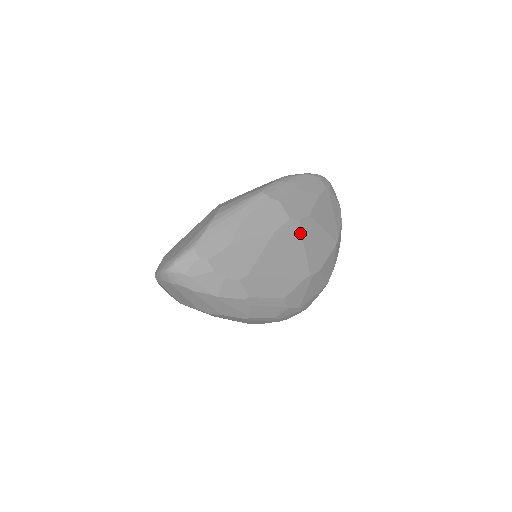
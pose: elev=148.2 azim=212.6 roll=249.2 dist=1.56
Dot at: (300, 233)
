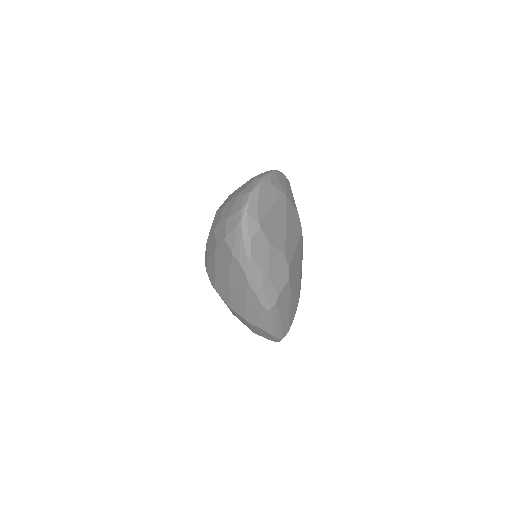
Dot at: (292, 261)
